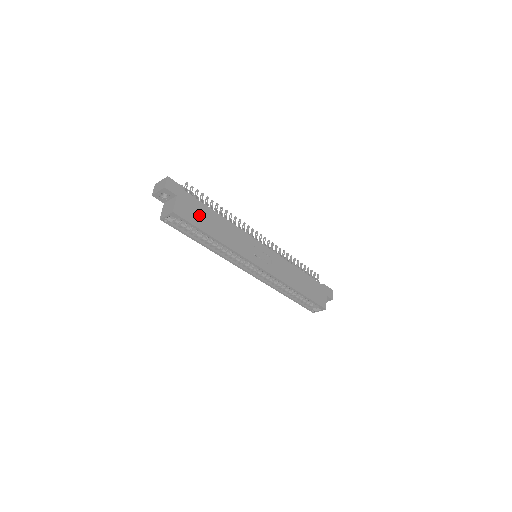
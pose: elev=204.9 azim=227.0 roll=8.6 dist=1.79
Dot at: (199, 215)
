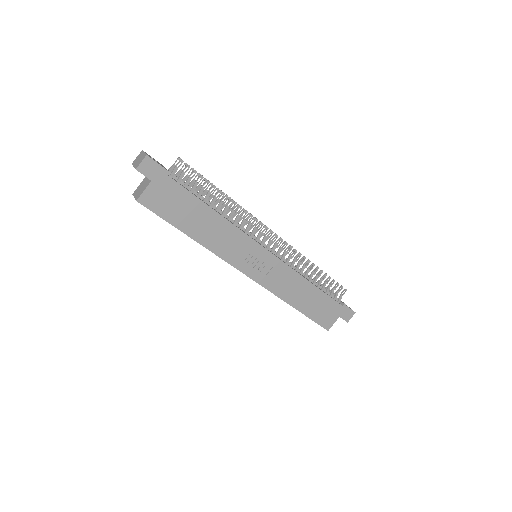
Dot at: (177, 207)
